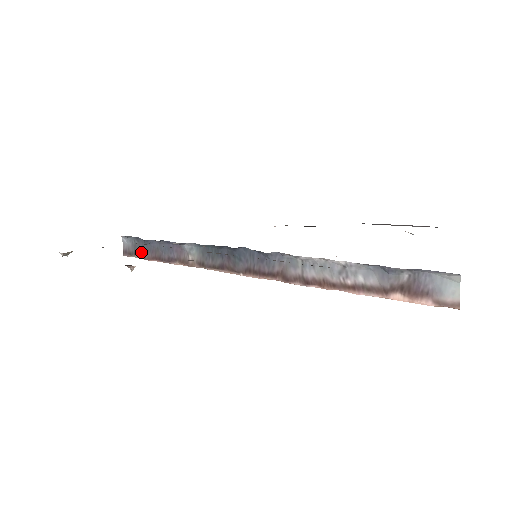
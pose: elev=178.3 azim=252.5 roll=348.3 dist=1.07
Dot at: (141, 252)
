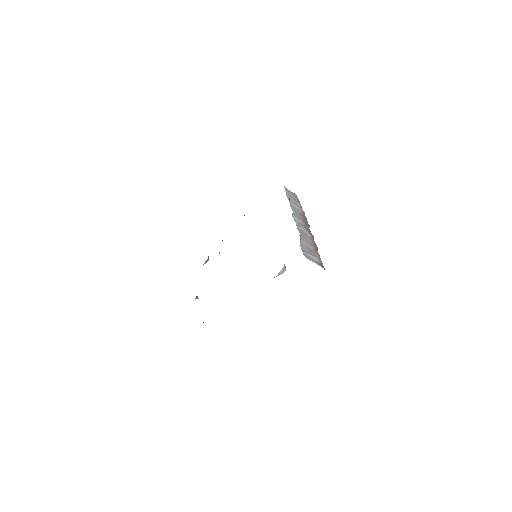
Dot at: occluded
